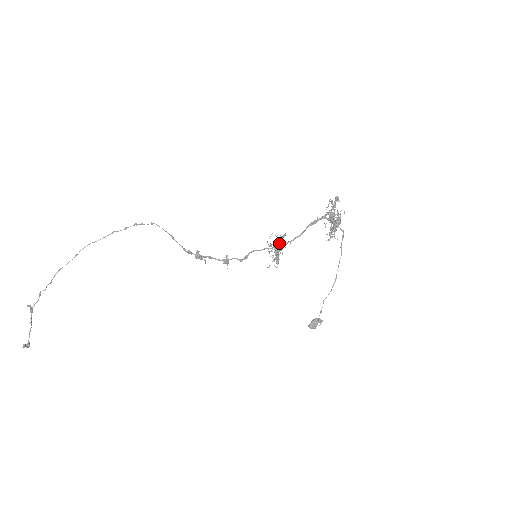
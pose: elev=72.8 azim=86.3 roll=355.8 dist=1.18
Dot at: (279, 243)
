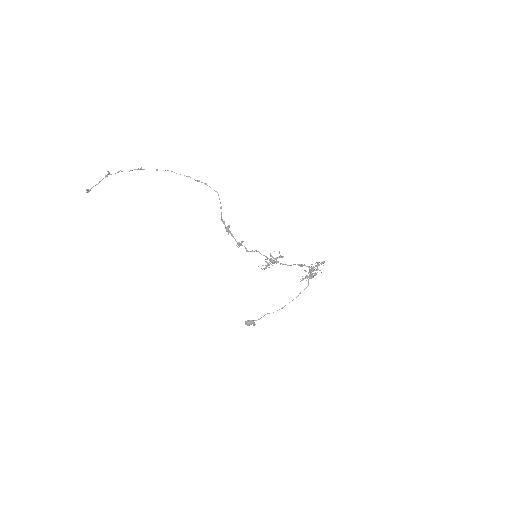
Dot at: (276, 259)
